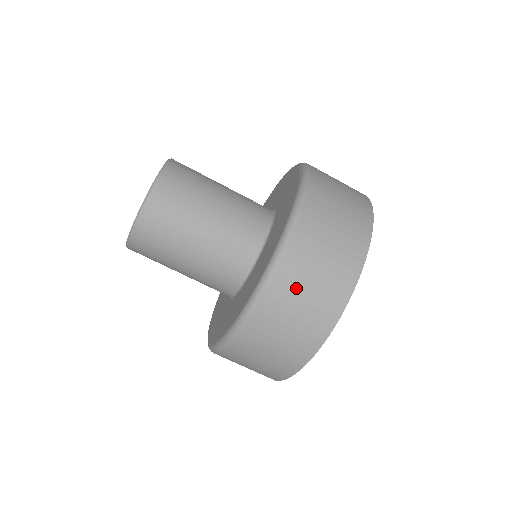
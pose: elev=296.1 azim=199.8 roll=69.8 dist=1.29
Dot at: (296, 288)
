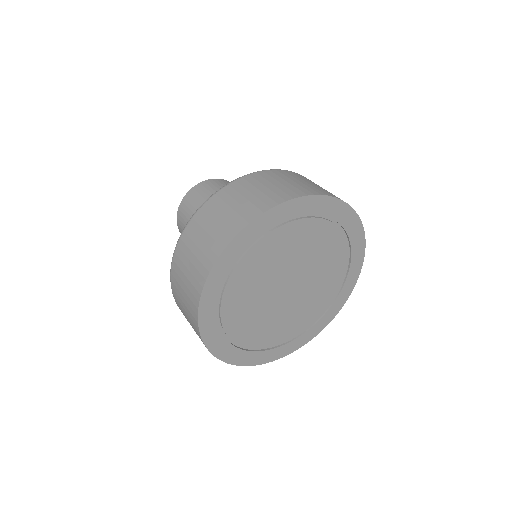
Dot at: (245, 189)
